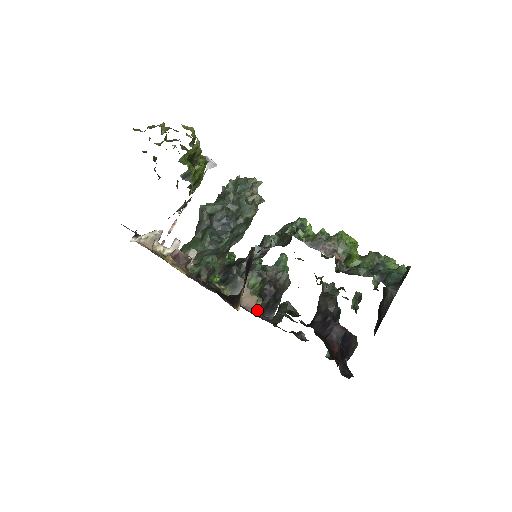
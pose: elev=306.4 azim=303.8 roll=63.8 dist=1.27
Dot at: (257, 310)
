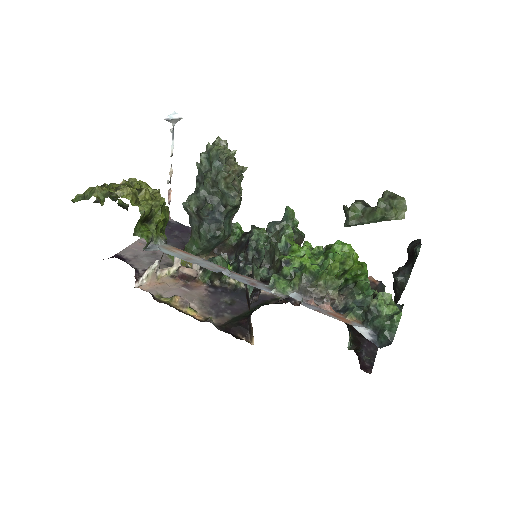
Dot at: occluded
